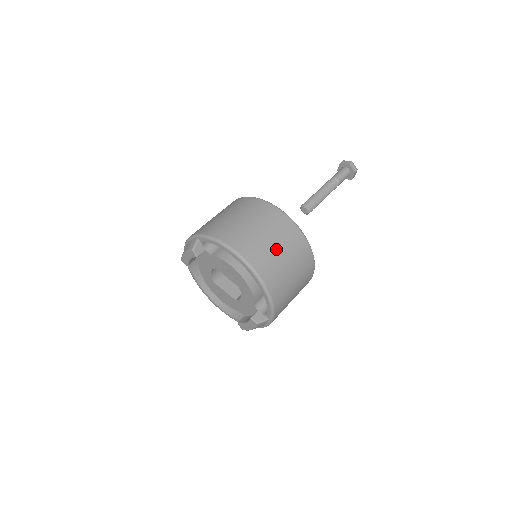
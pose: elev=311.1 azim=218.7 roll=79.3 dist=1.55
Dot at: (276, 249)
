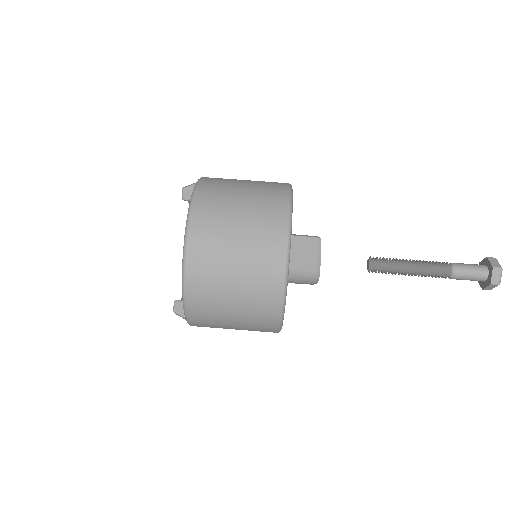
Dot at: (233, 258)
